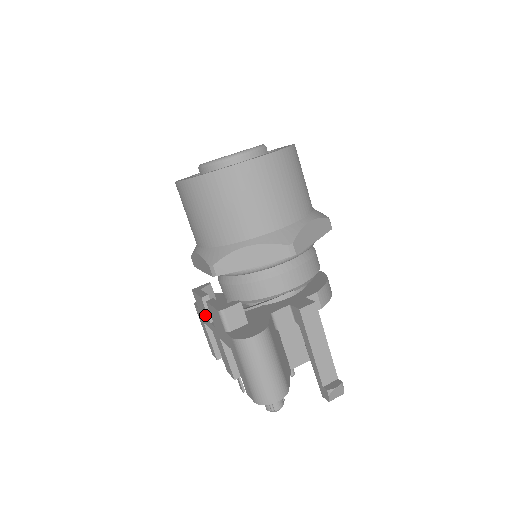
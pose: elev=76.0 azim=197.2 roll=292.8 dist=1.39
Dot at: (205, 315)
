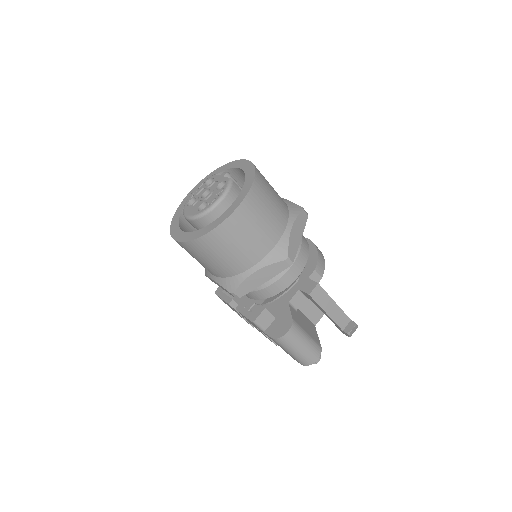
Dot at: occluded
